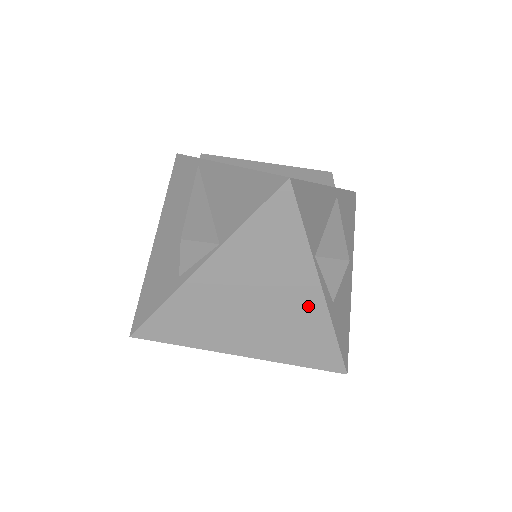
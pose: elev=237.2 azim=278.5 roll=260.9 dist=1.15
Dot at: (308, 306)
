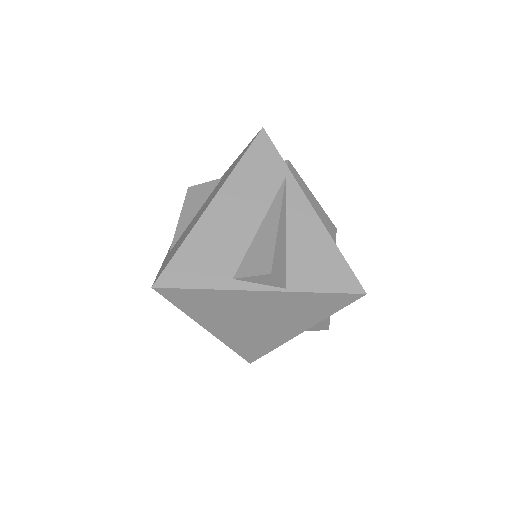
Dot at: (282, 335)
